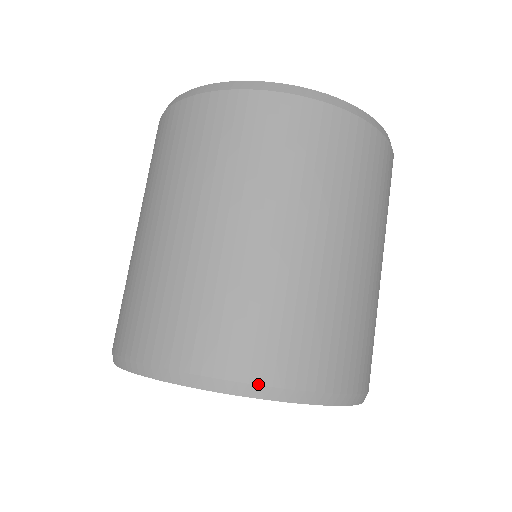
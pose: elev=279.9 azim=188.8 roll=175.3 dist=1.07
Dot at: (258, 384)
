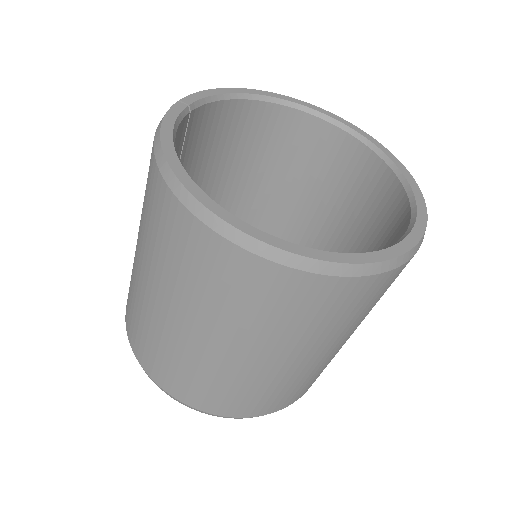
Dot at: (189, 406)
